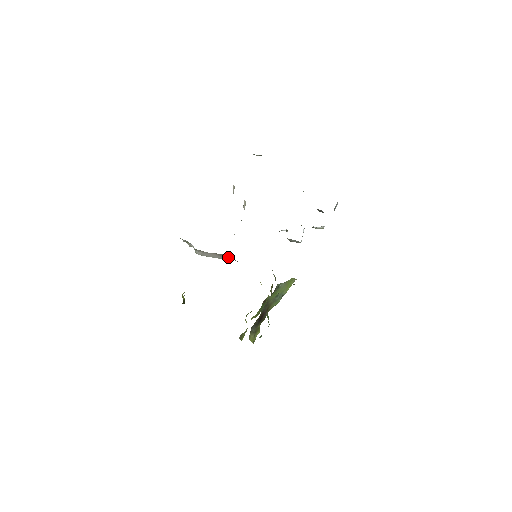
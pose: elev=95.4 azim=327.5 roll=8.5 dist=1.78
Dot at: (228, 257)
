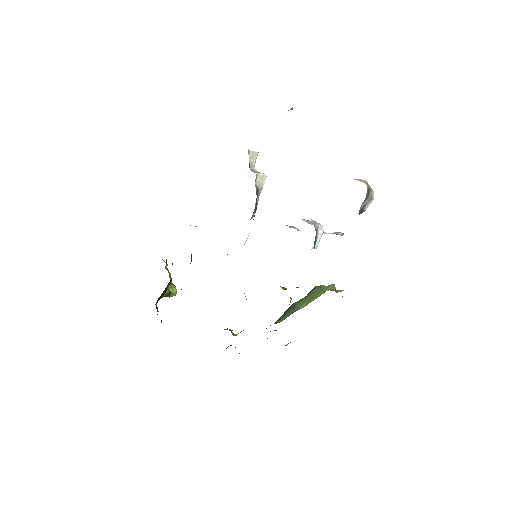
Dot at: occluded
